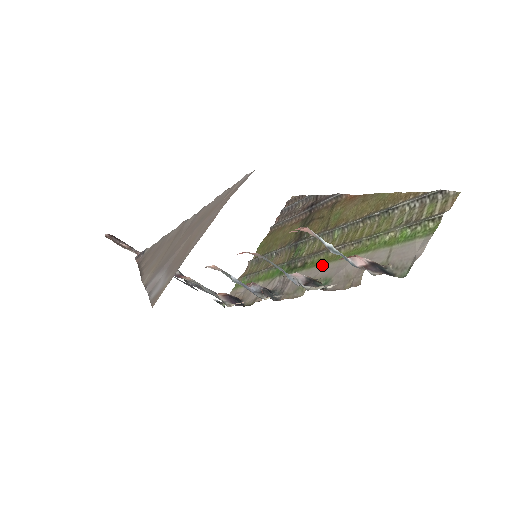
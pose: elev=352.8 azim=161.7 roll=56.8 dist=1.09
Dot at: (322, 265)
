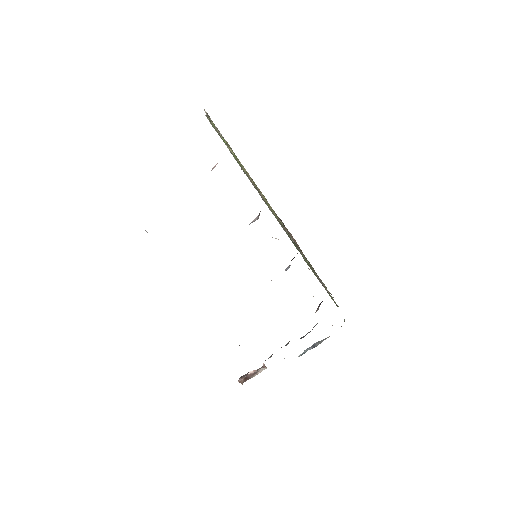
Dot at: occluded
